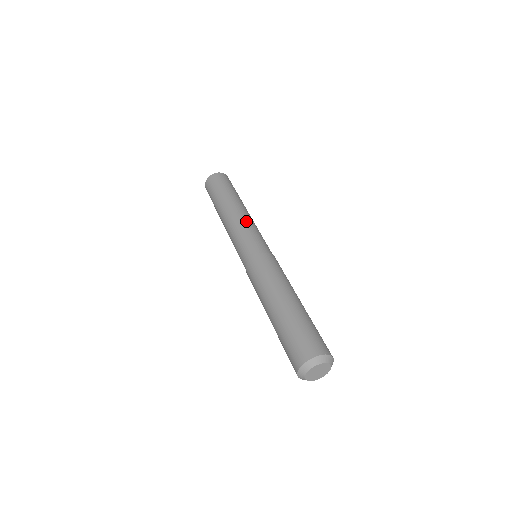
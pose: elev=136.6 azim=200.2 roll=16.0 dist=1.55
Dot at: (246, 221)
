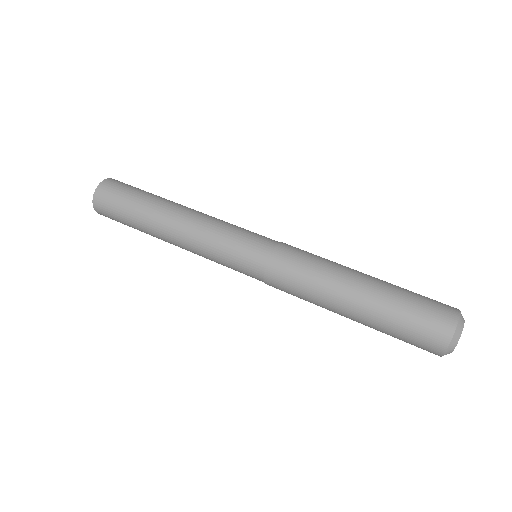
Dot at: (209, 223)
